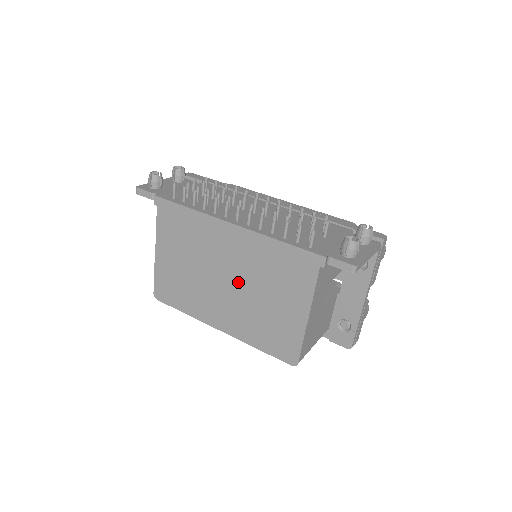
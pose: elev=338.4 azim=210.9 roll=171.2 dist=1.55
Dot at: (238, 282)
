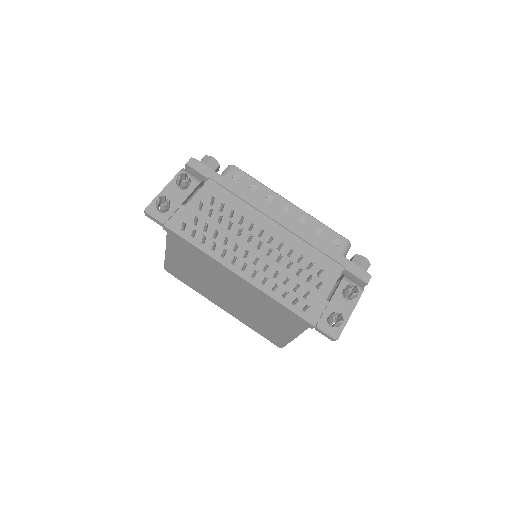
Dot at: (241, 300)
